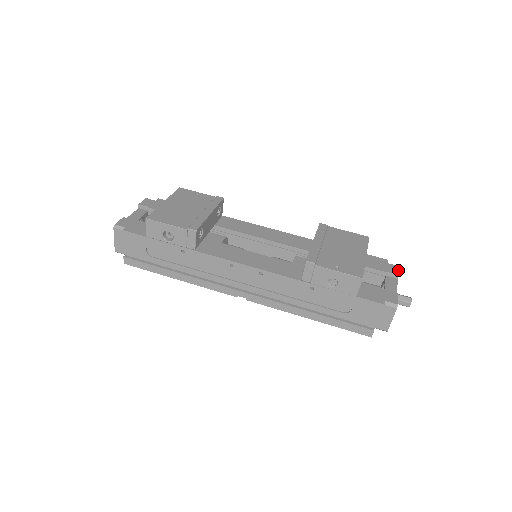
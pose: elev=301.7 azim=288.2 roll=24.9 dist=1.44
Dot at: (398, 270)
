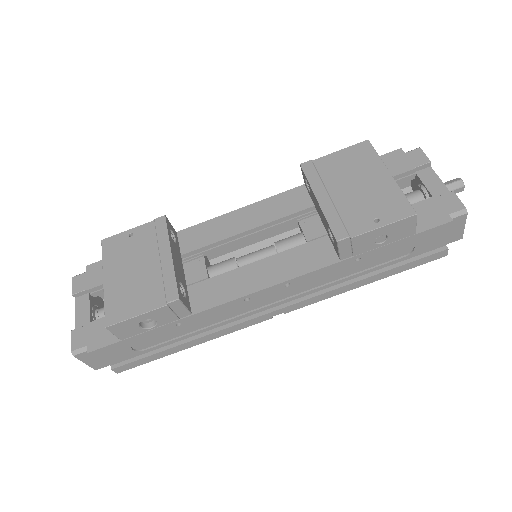
Dot at: (424, 155)
